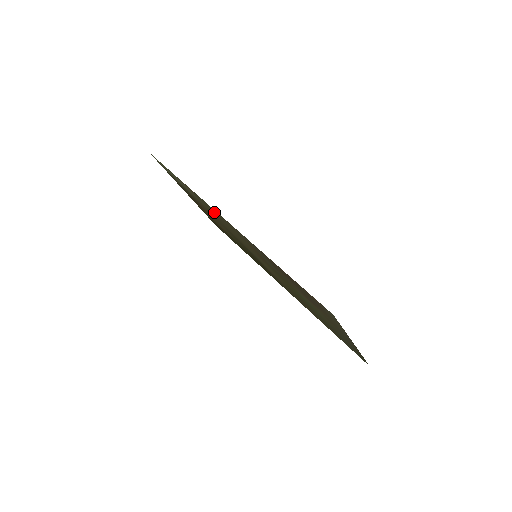
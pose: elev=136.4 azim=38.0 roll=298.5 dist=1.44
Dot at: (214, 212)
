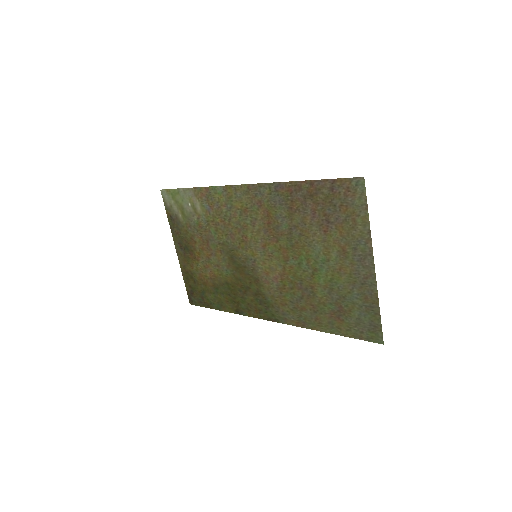
Dot at: (225, 203)
